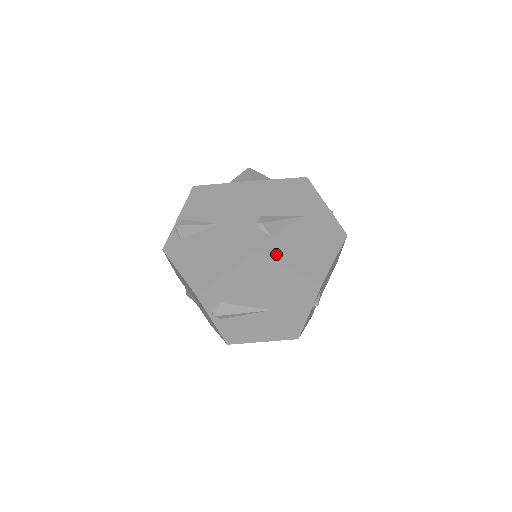
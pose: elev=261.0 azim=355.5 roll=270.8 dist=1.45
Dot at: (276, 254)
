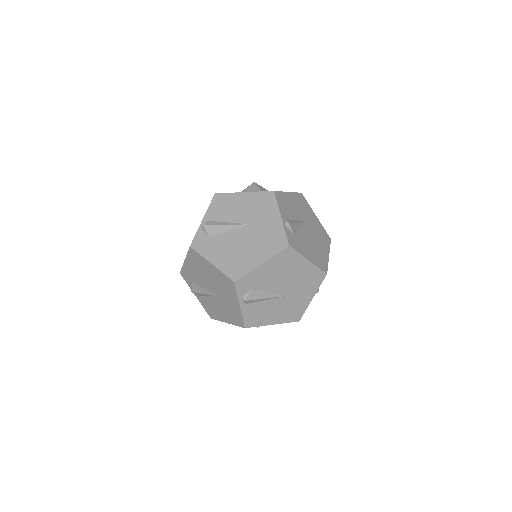
Dot at: (206, 250)
